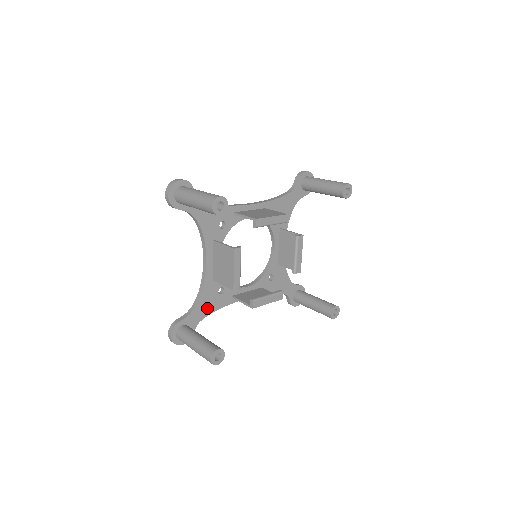
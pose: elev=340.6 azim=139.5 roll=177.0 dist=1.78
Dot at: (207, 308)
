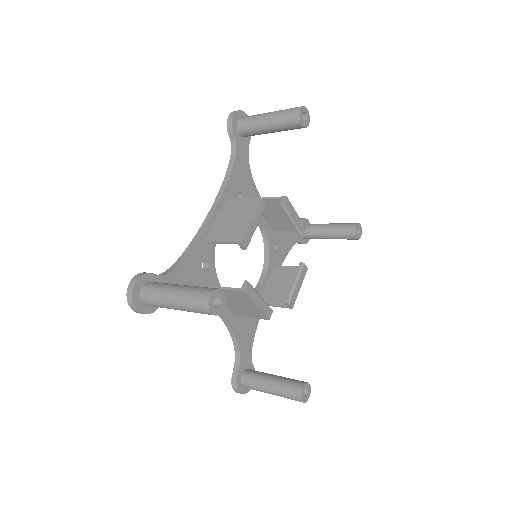
Dot at: (248, 338)
